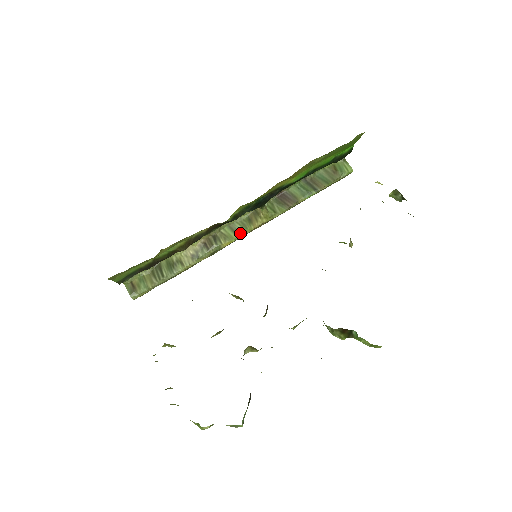
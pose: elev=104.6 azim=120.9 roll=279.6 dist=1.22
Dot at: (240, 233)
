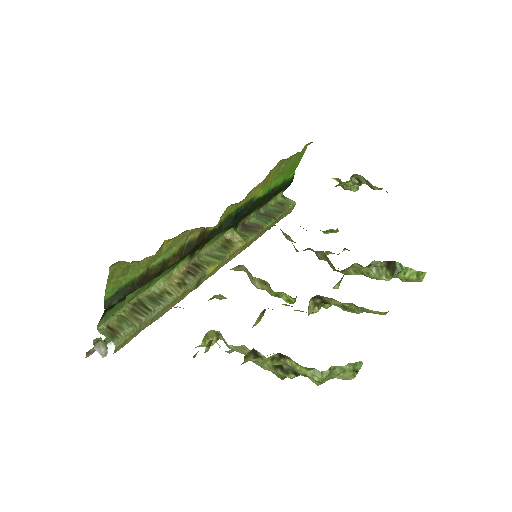
Dot at: (221, 257)
